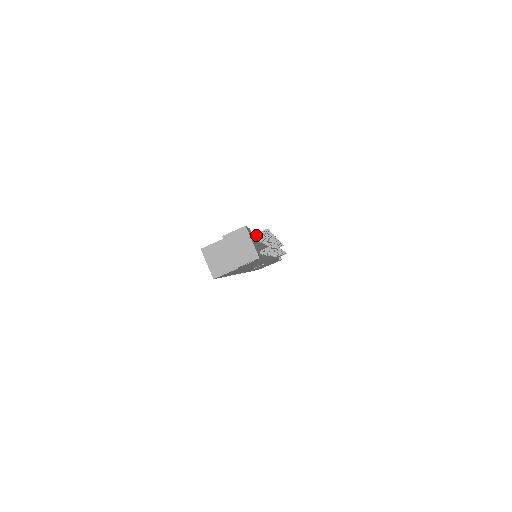
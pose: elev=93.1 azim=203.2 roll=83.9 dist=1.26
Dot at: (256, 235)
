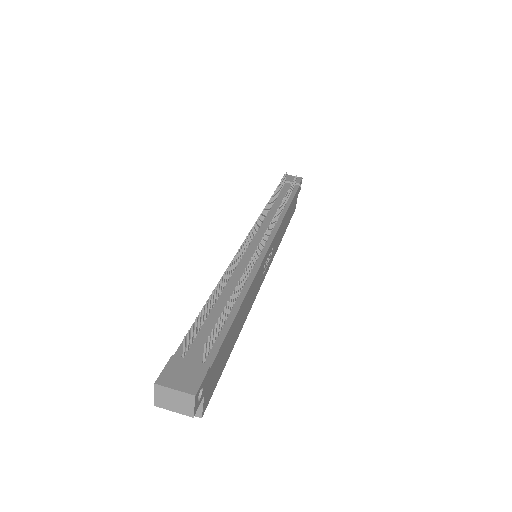
Dot at: (188, 344)
